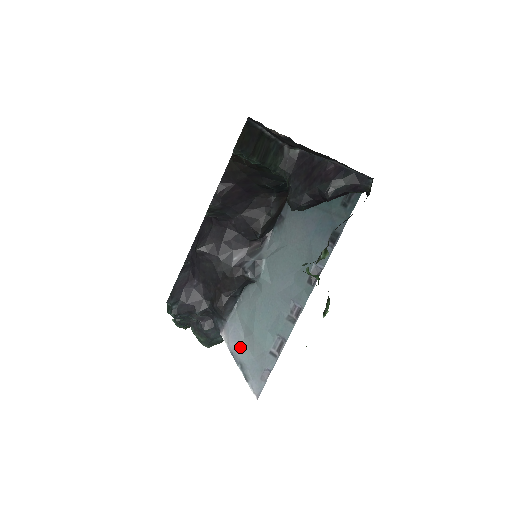
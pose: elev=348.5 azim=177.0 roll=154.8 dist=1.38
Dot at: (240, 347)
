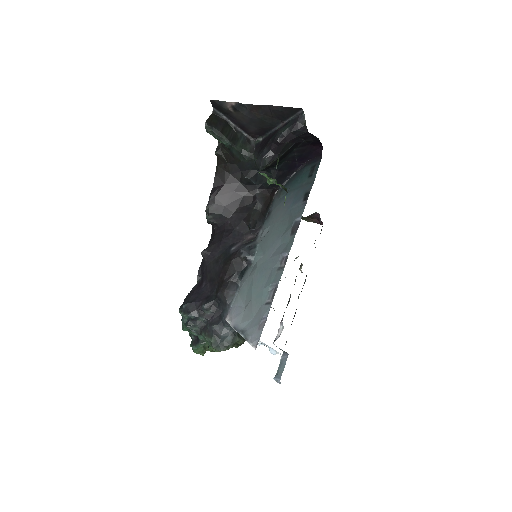
Dot at: (241, 318)
